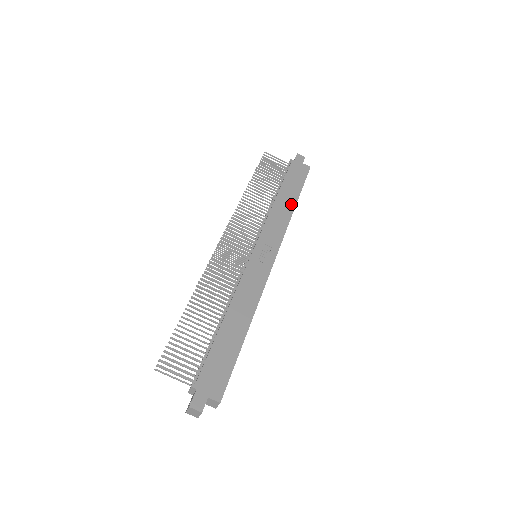
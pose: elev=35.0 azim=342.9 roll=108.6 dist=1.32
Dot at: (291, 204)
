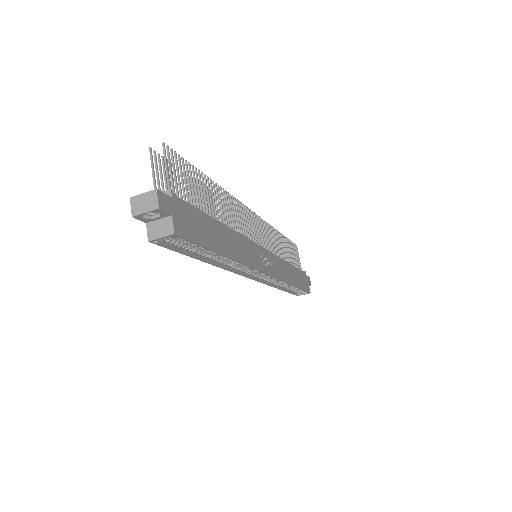
Dot at: (293, 280)
